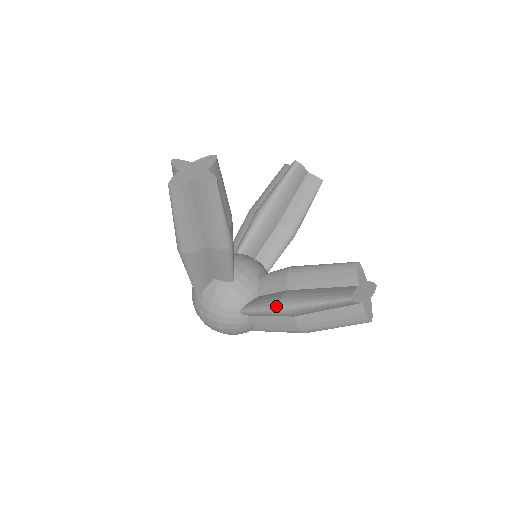
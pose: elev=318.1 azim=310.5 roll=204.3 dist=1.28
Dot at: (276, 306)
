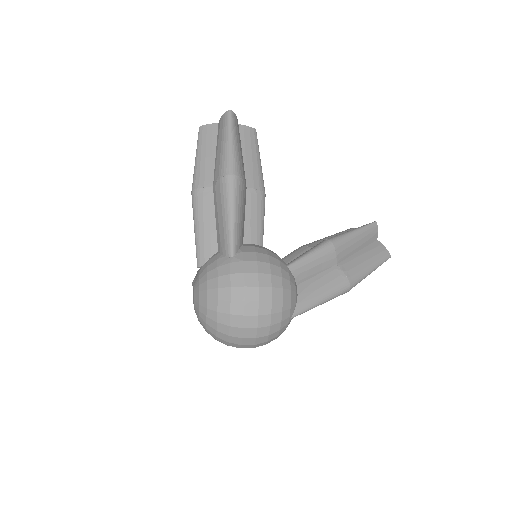
Dot at: (325, 241)
